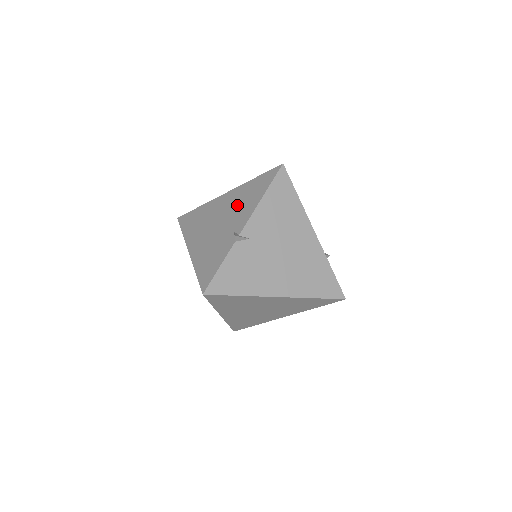
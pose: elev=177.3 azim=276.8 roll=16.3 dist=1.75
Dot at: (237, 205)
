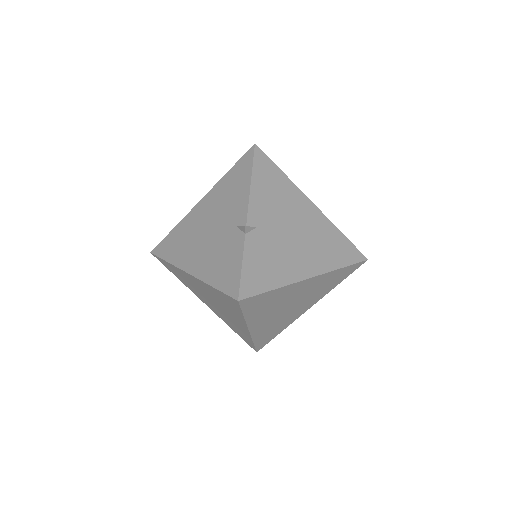
Dot at: (223, 203)
